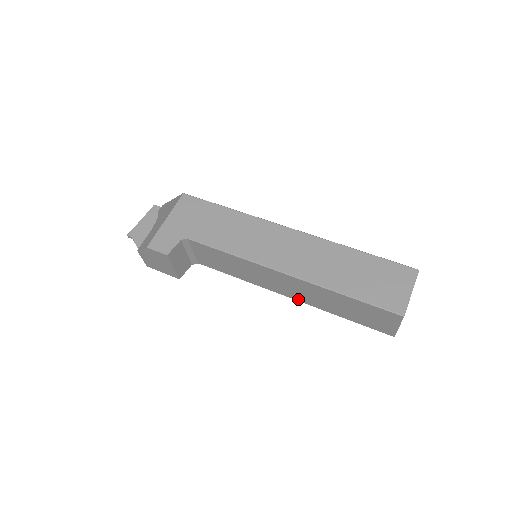
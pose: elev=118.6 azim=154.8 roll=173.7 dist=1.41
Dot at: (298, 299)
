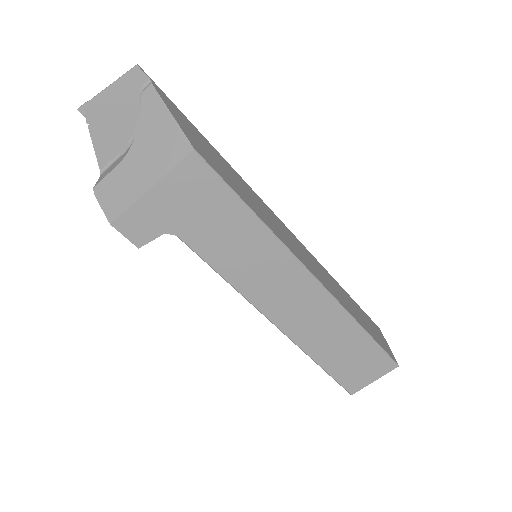
Dot at: occluded
